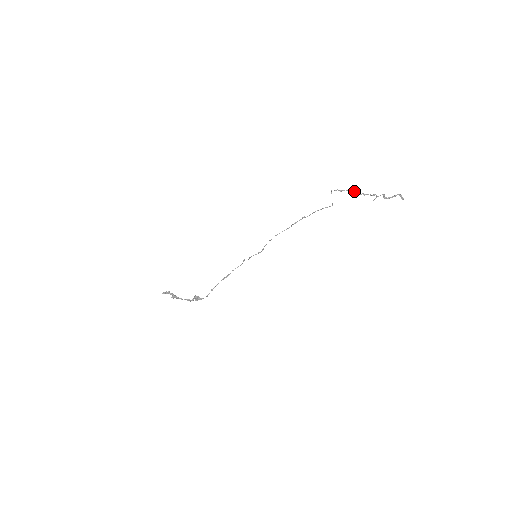
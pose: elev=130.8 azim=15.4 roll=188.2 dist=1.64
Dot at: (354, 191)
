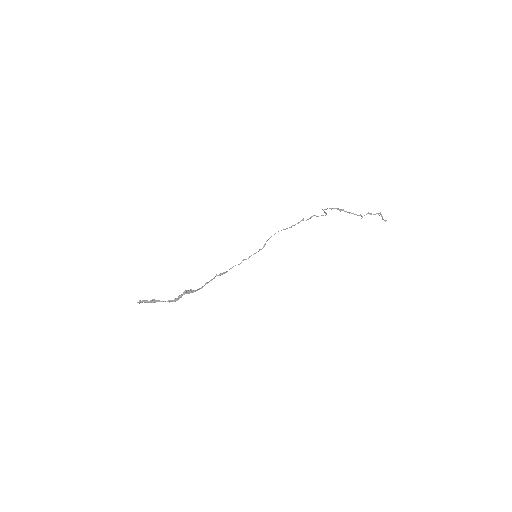
Dot at: (343, 209)
